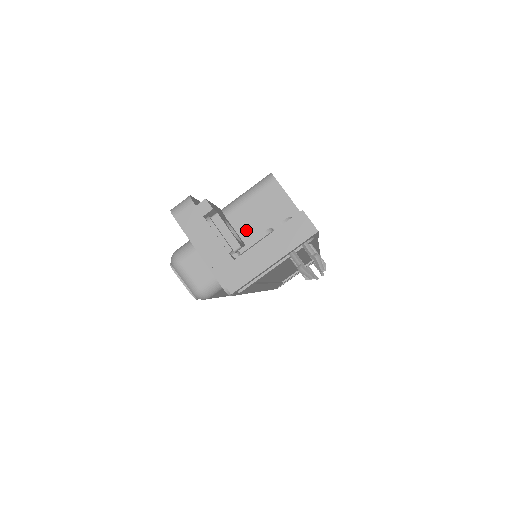
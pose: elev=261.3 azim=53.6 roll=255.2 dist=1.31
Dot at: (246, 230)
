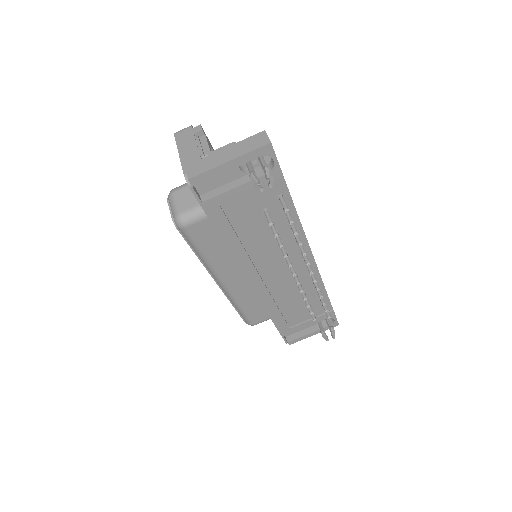
Dot at: occluded
